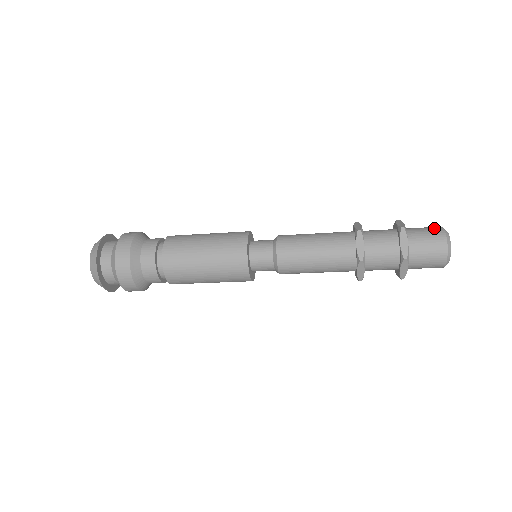
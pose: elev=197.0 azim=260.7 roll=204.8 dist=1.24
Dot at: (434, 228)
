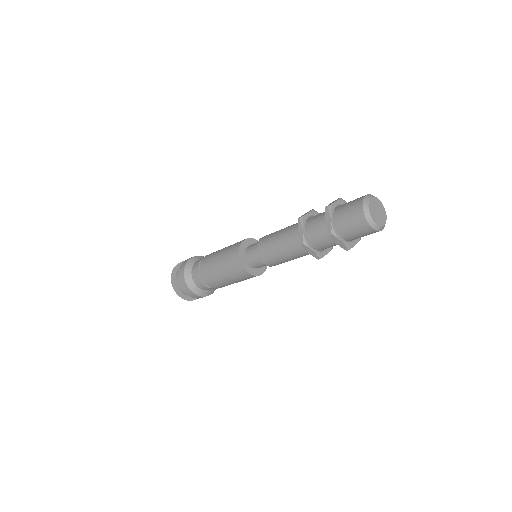
Dot at: occluded
